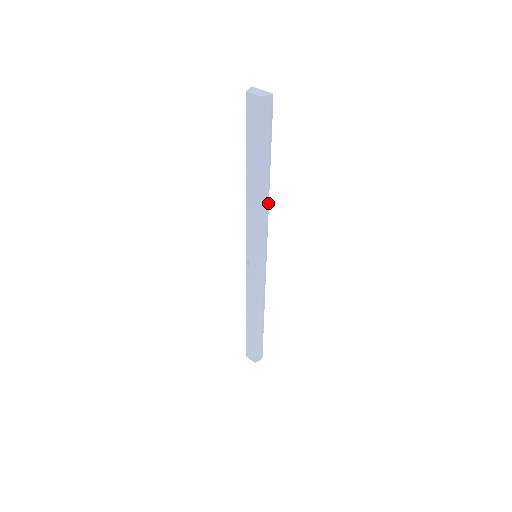
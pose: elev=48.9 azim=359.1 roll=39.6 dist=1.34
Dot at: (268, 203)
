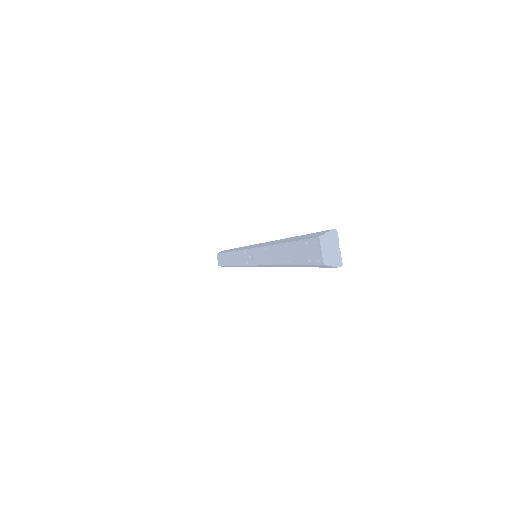
Dot at: occluded
